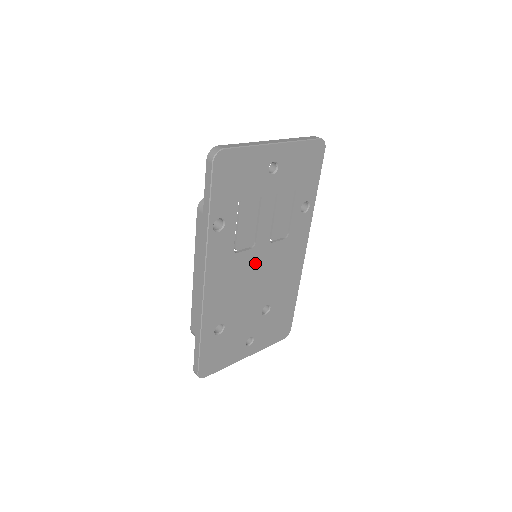
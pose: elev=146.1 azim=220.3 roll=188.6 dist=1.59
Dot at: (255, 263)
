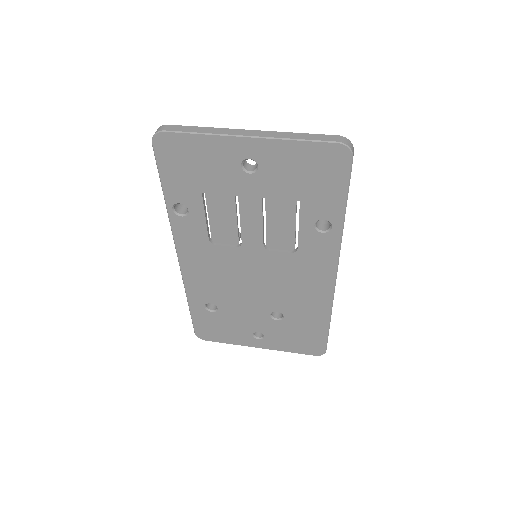
Dot at: (247, 263)
